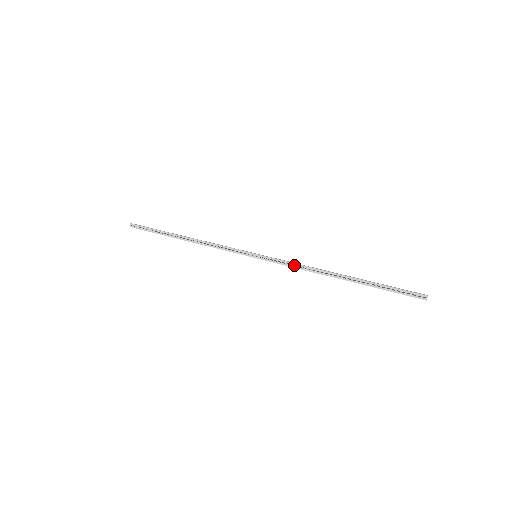
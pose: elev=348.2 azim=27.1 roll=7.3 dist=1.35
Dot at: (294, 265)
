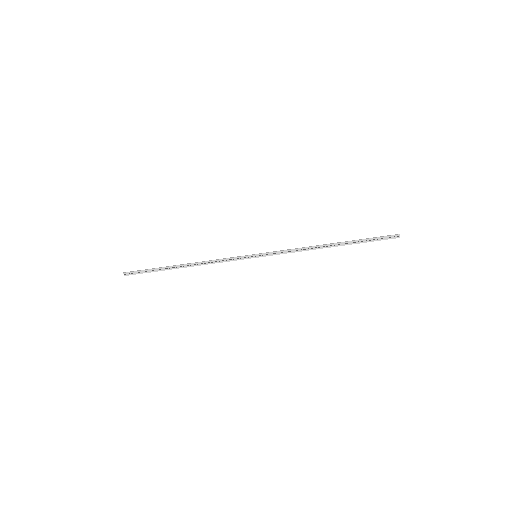
Dot at: (291, 251)
